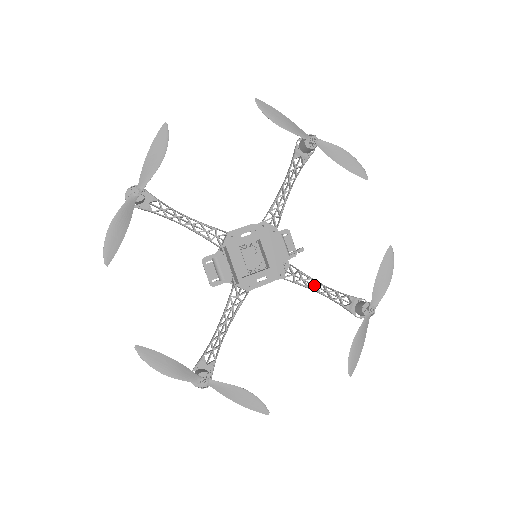
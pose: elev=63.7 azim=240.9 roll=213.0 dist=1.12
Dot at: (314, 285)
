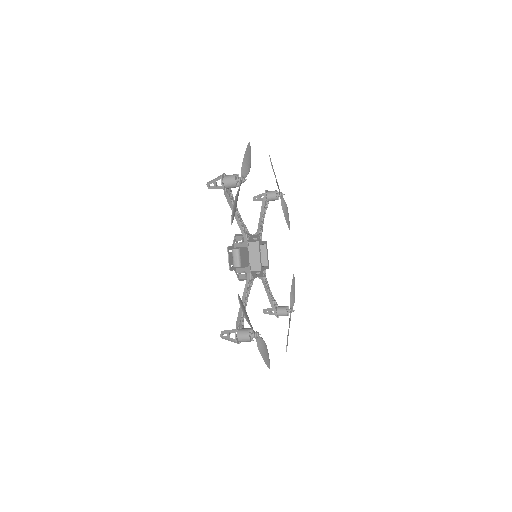
Dot at: (268, 288)
